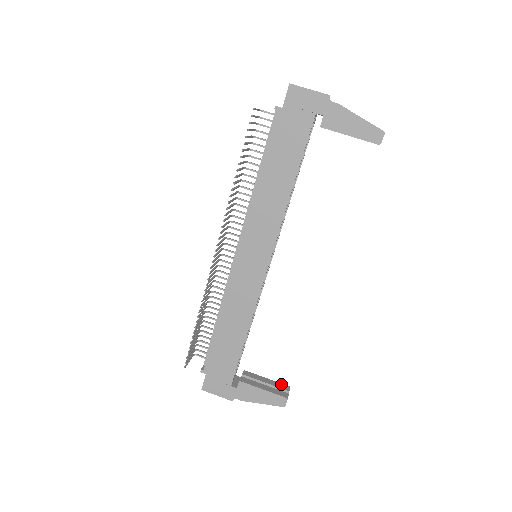
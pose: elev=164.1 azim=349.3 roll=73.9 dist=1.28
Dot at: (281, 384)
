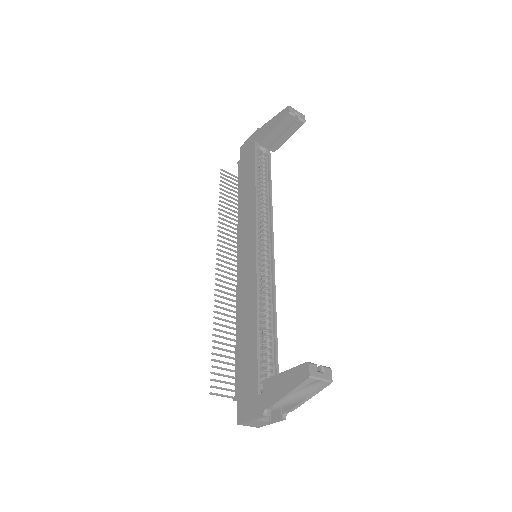
Dot at: occluded
